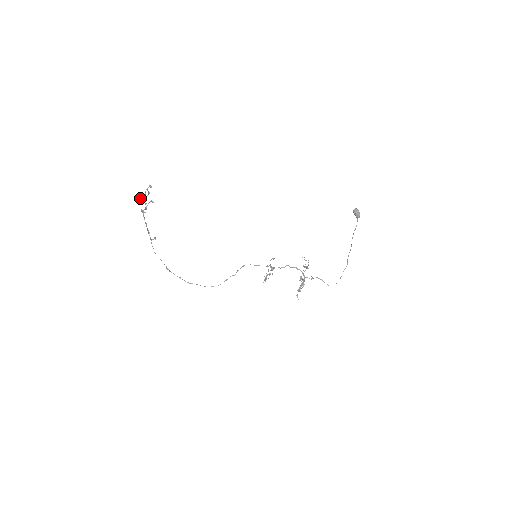
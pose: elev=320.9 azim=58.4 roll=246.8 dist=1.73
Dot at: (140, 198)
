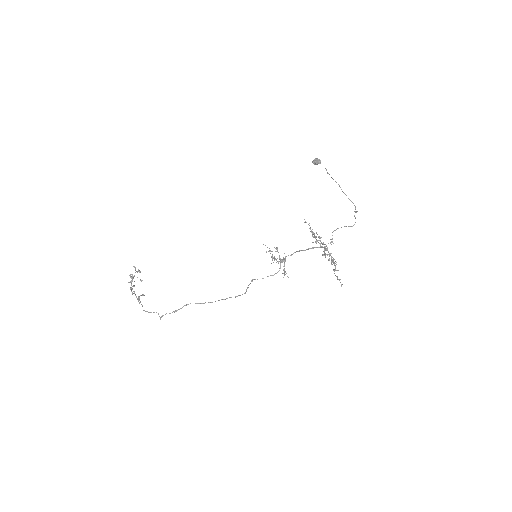
Dot at: occluded
